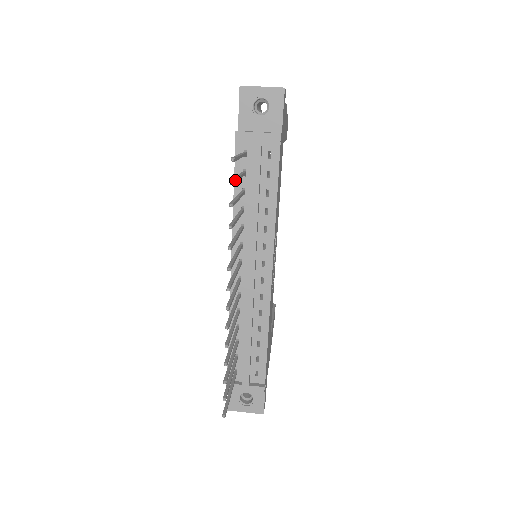
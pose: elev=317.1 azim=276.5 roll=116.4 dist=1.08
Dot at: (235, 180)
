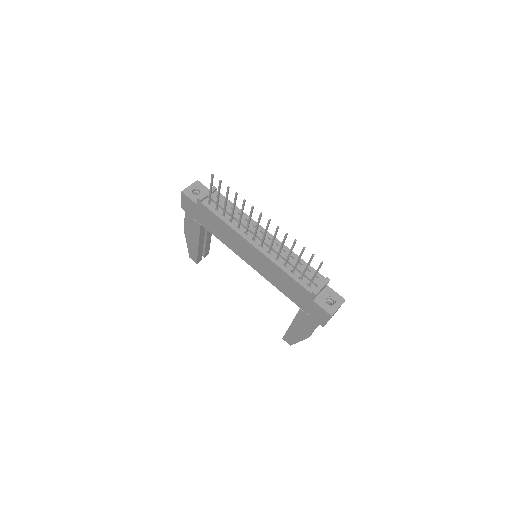
Dot at: (220, 184)
